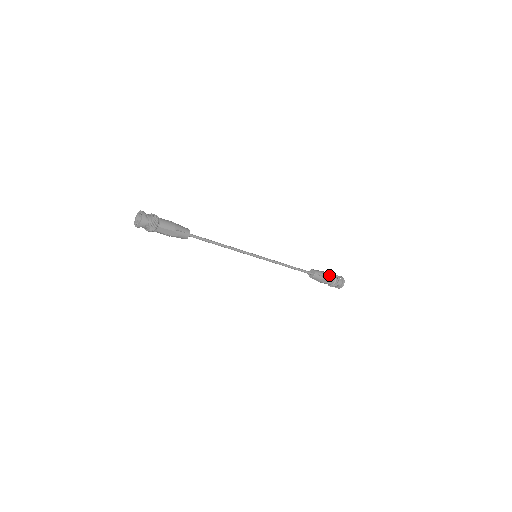
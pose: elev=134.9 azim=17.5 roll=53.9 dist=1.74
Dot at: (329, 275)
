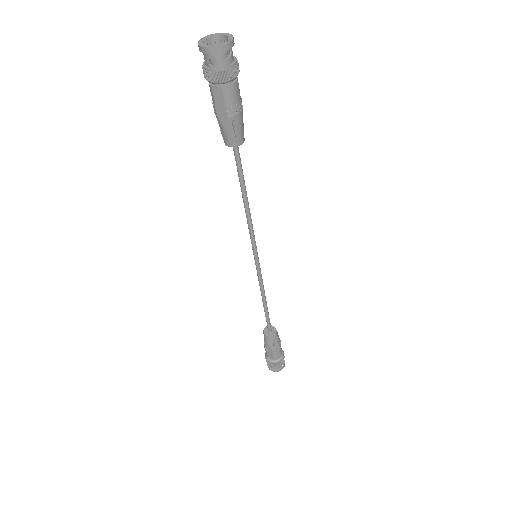
Dot at: (280, 351)
